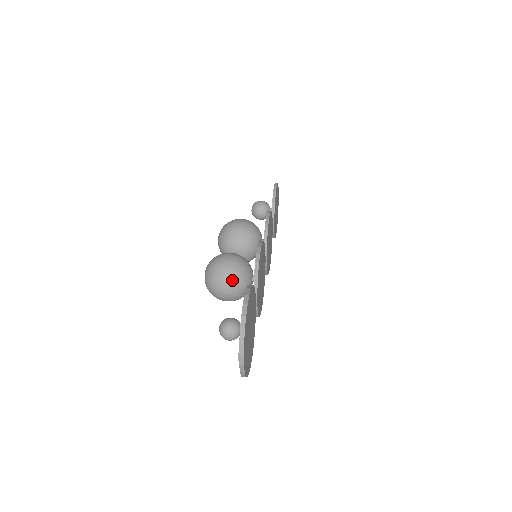
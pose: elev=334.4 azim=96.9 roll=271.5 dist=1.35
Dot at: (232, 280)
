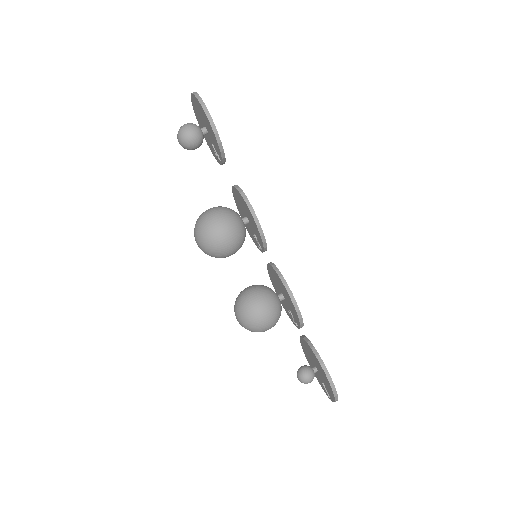
Dot at: (274, 325)
